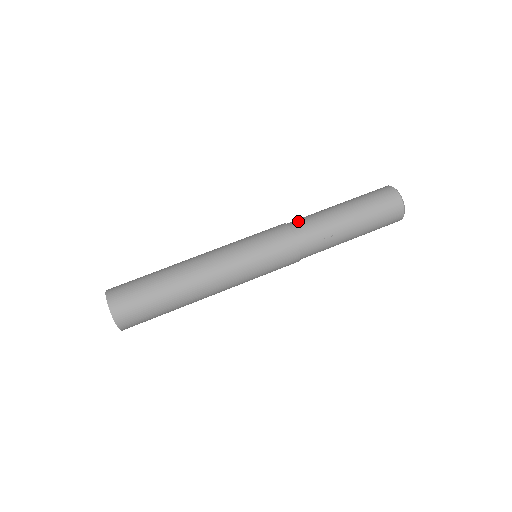
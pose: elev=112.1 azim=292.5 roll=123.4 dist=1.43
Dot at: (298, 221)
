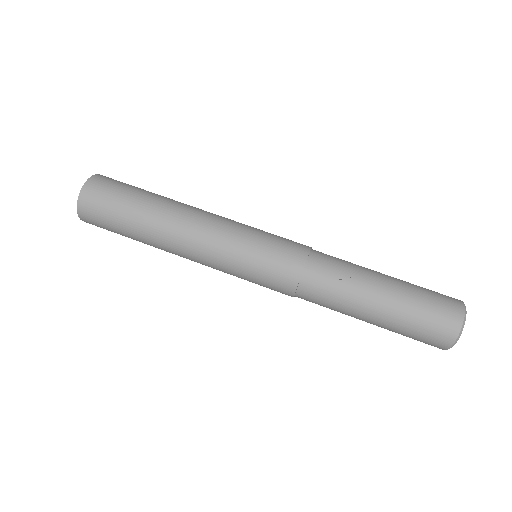
Dot at: occluded
